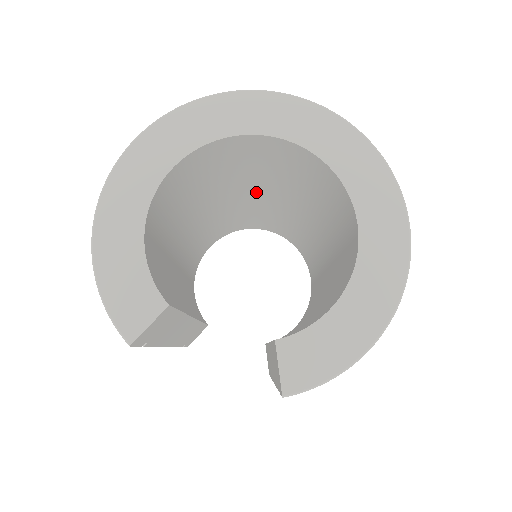
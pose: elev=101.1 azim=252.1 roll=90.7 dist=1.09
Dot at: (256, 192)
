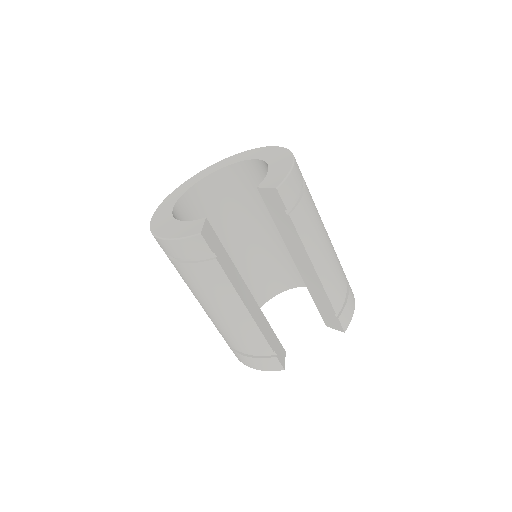
Dot at: (233, 244)
